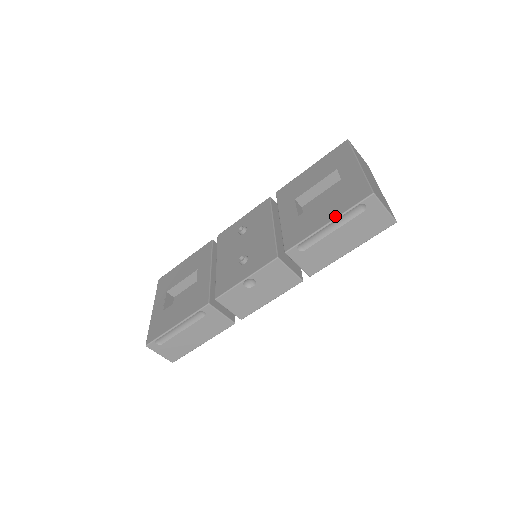
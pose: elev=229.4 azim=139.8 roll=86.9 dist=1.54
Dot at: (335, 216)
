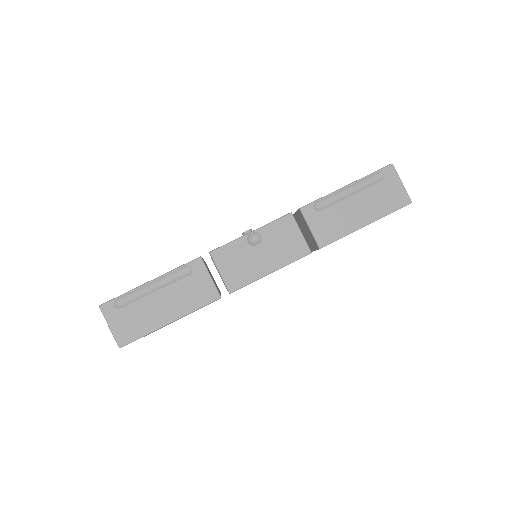
Dot at: (354, 181)
